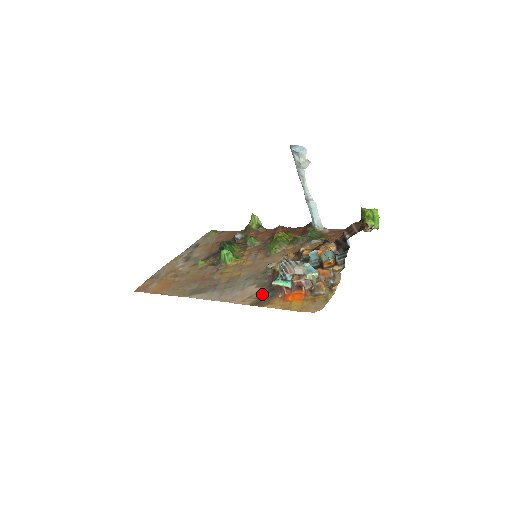
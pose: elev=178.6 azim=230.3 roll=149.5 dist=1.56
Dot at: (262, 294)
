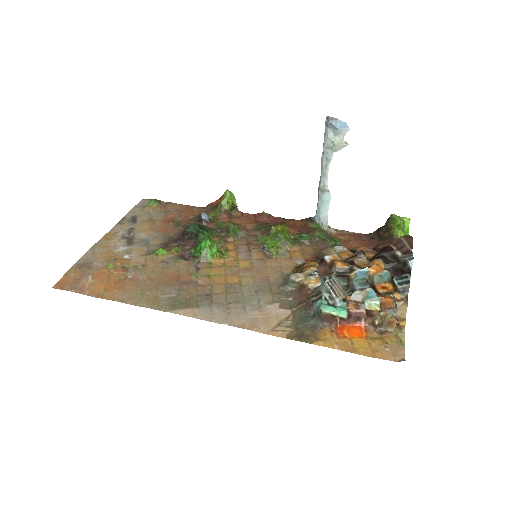
Dot at: (297, 321)
